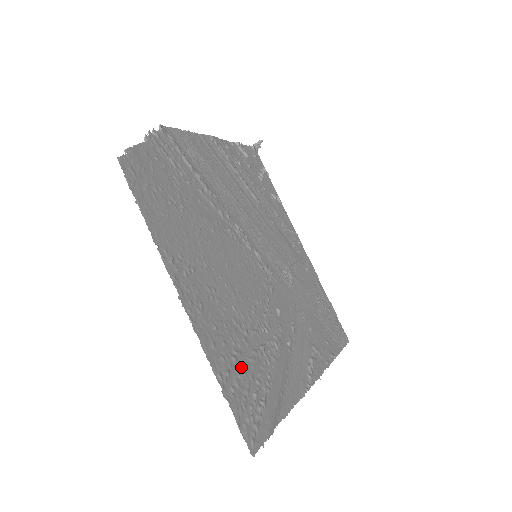
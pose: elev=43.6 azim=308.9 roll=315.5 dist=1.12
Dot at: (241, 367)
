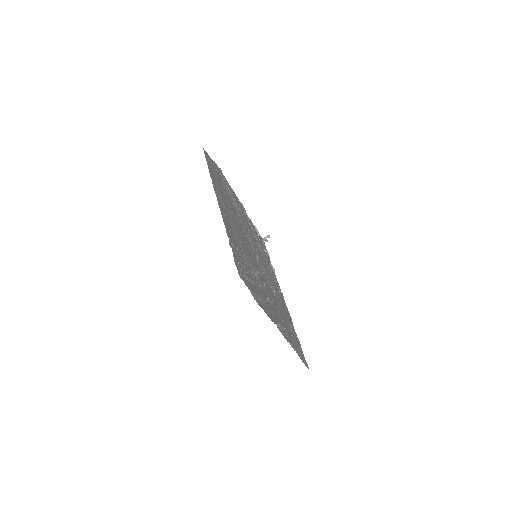
Dot at: (240, 256)
